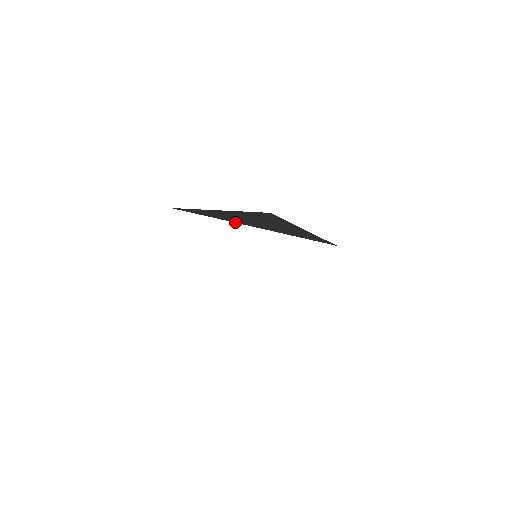
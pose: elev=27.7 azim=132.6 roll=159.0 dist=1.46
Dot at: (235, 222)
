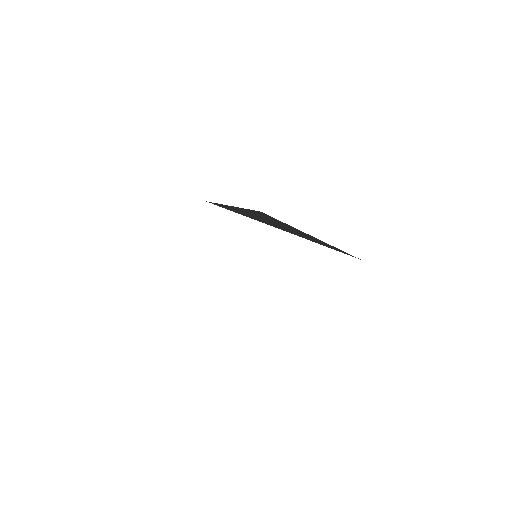
Dot at: (270, 225)
